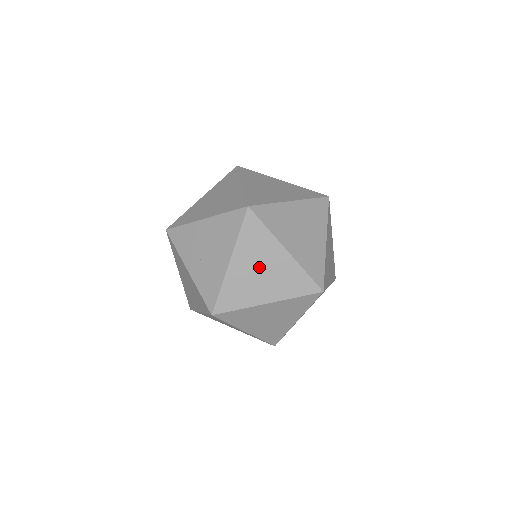
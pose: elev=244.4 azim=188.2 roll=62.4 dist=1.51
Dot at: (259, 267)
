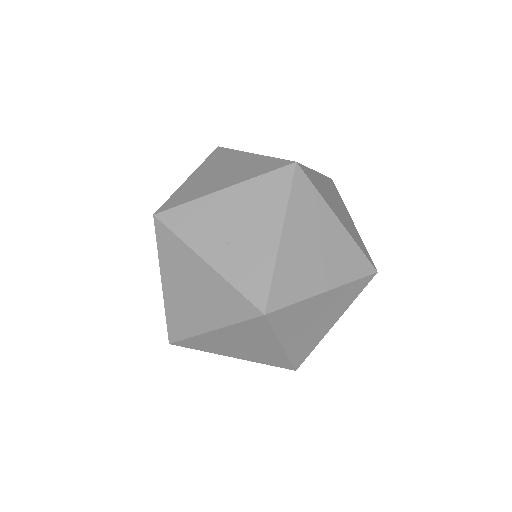
Dot at: (313, 242)
